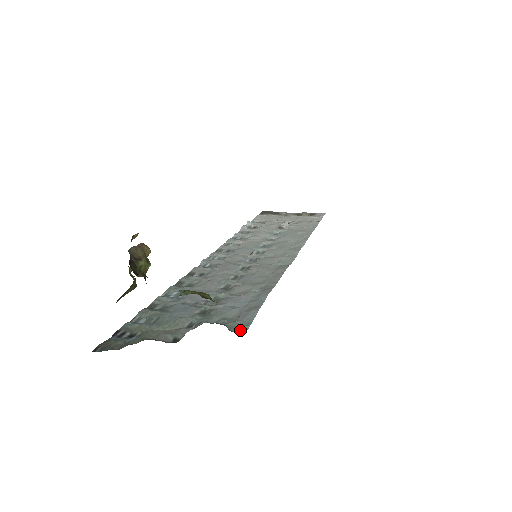
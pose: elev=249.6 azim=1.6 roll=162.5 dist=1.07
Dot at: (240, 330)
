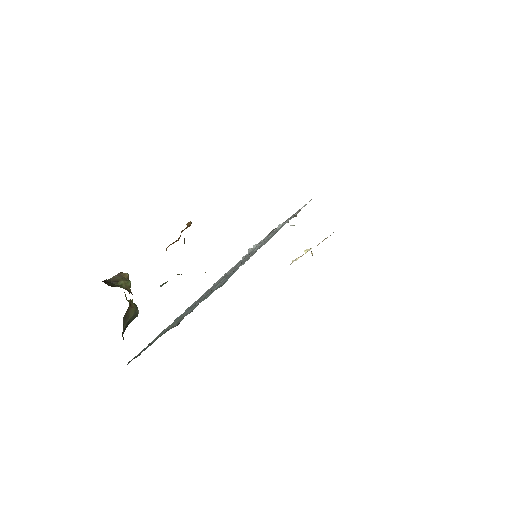
Dot at: (221, 286)
